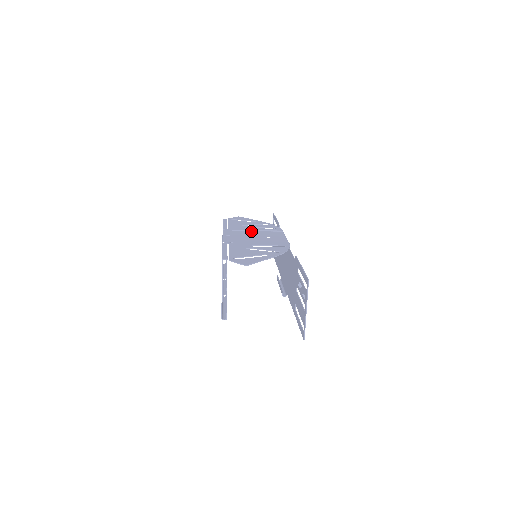
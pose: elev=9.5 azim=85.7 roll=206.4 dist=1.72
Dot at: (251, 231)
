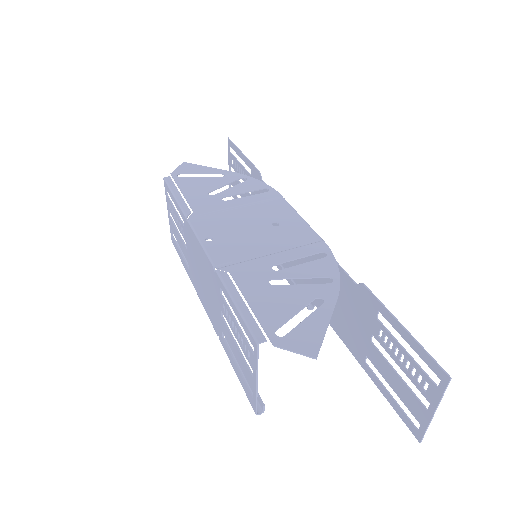
Dot at: (235, 210)
